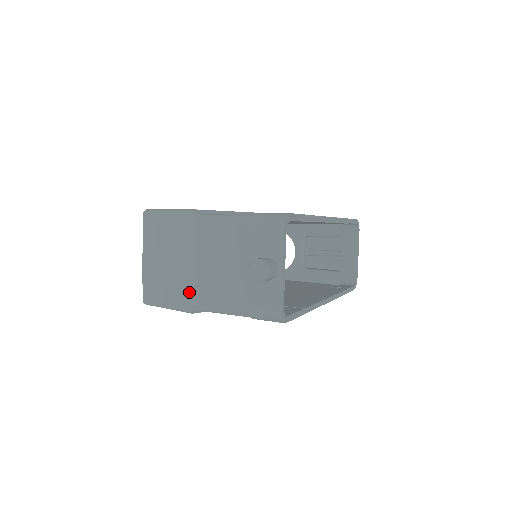
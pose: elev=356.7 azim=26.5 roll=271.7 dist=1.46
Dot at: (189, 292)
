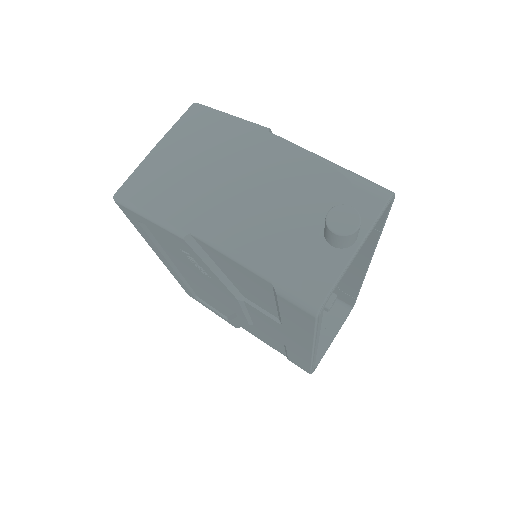
Dot at: (201, 211)
